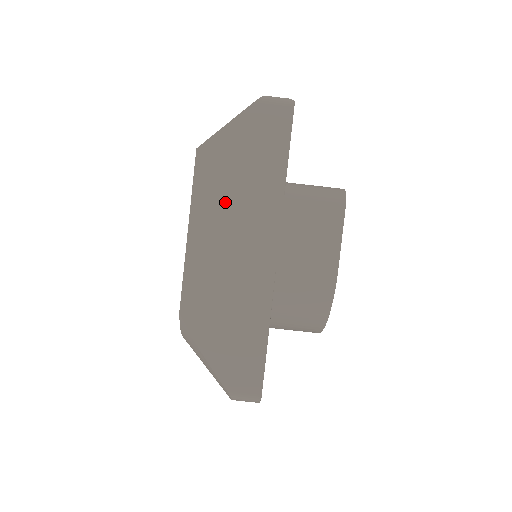
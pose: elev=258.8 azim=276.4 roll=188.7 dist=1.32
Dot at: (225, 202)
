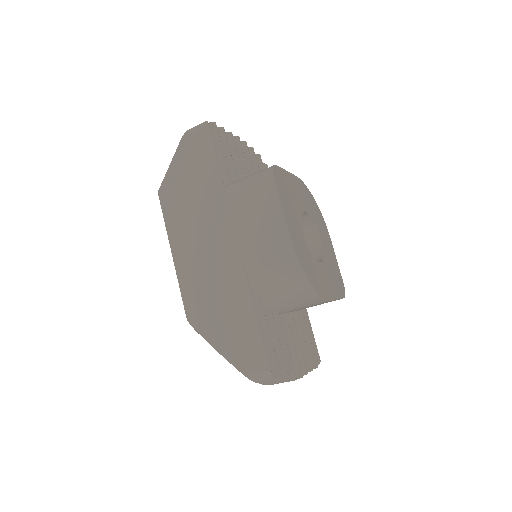
Dot at: (188, 221)
